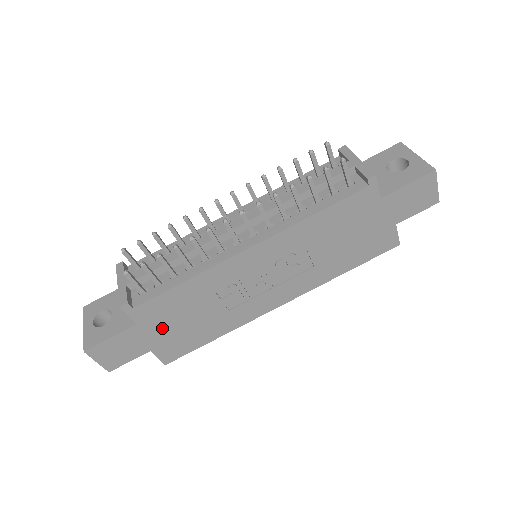
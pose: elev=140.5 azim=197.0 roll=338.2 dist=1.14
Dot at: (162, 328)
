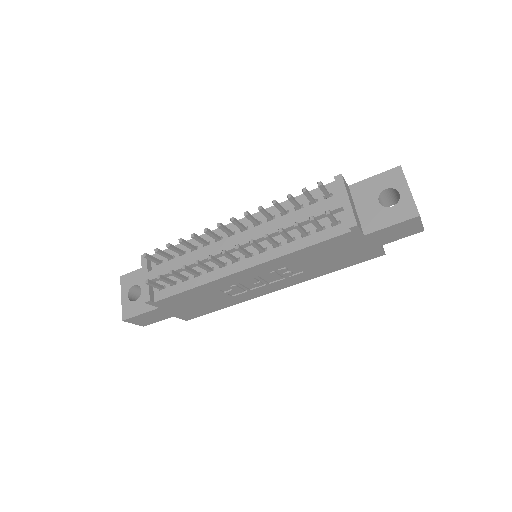
Dot at: (180, 307)
